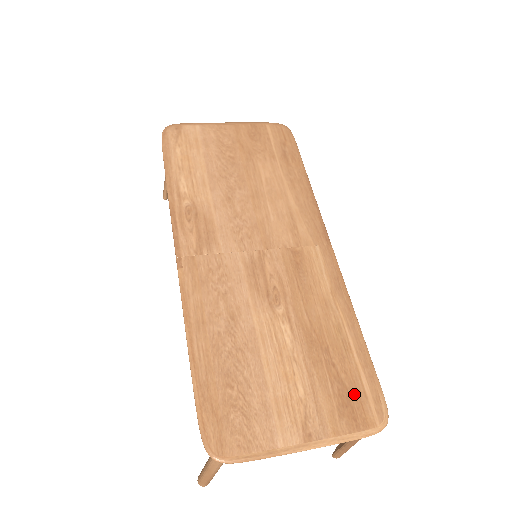
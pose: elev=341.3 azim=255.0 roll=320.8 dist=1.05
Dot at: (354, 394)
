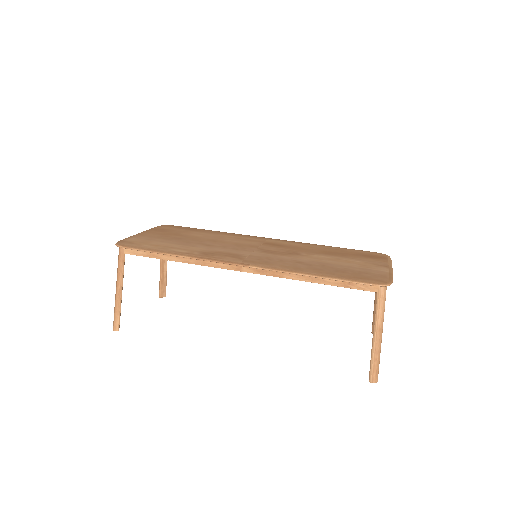
Dot at: (367, 254)
